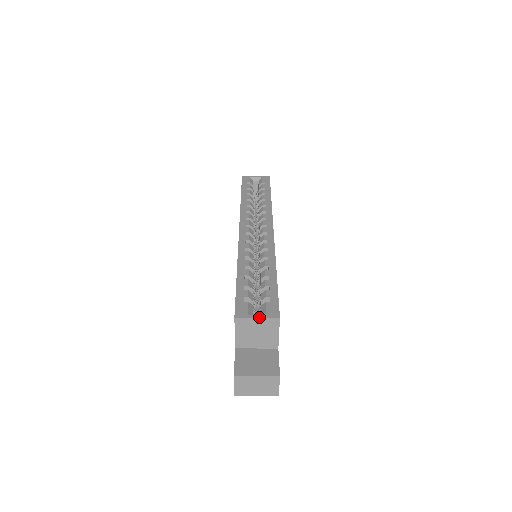
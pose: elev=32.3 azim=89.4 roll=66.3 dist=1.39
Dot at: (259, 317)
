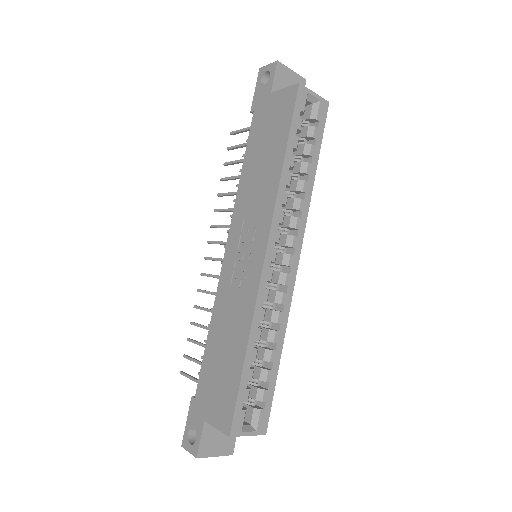
Dot at: (250, 435)
